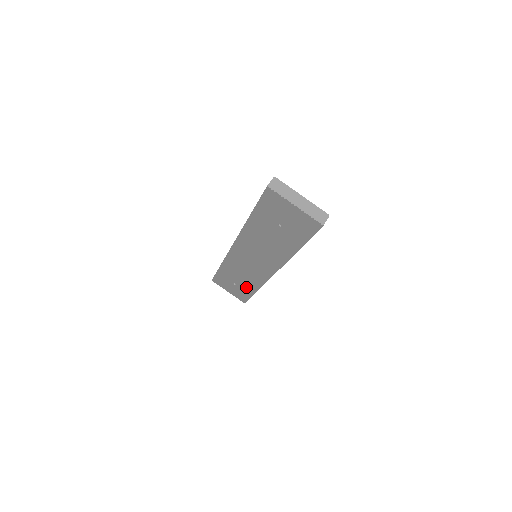
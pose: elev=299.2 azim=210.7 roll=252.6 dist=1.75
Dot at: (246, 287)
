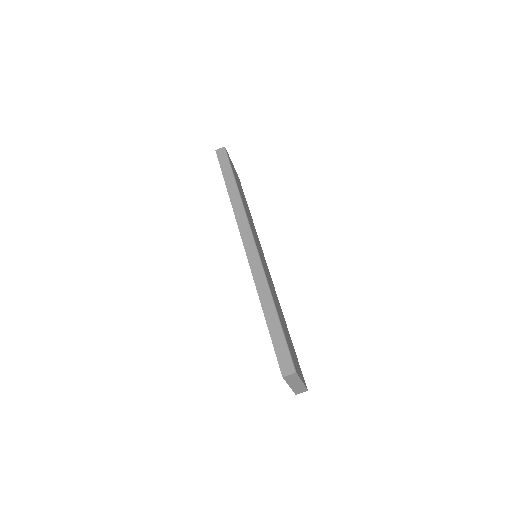
Dot at: occluded
